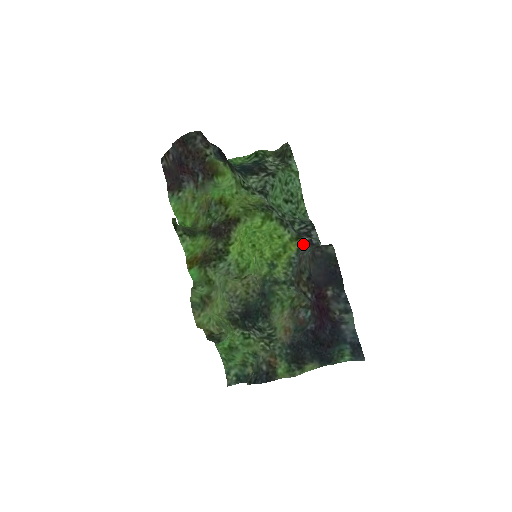
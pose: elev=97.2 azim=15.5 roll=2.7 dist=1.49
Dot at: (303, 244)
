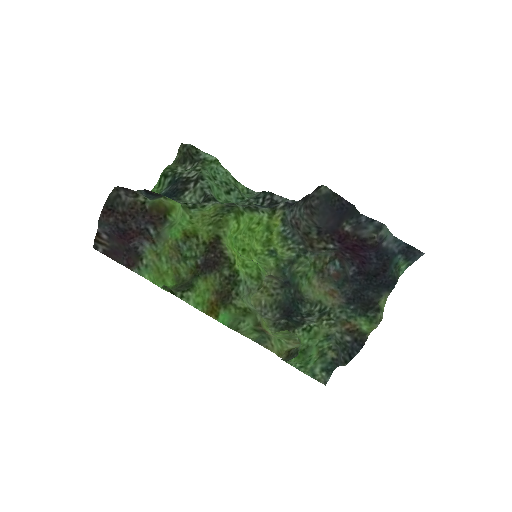
Dot at: (284, 211)
